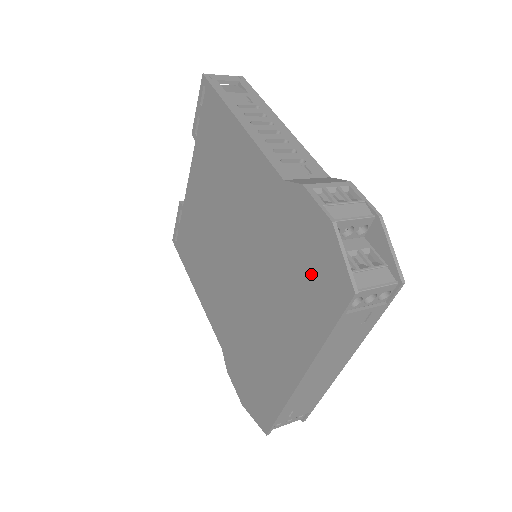
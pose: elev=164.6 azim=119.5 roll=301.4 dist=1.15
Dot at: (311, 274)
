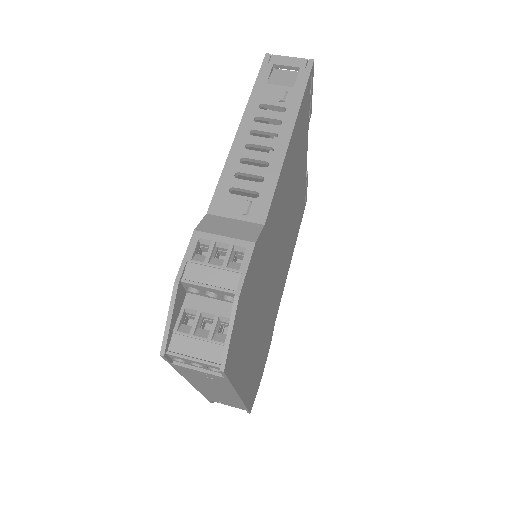
Dot at: occluded
